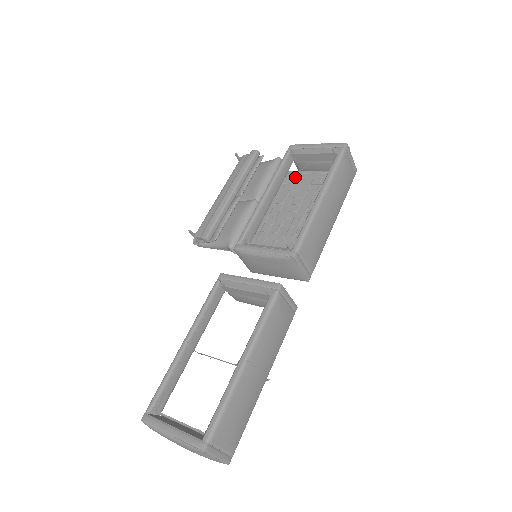
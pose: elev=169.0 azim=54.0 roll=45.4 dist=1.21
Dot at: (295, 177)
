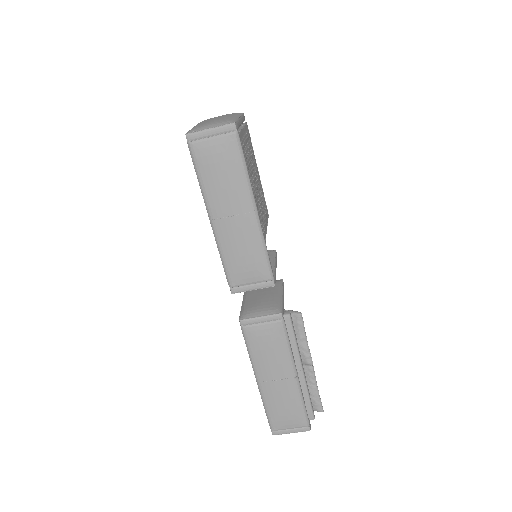
Dot at: occluded
